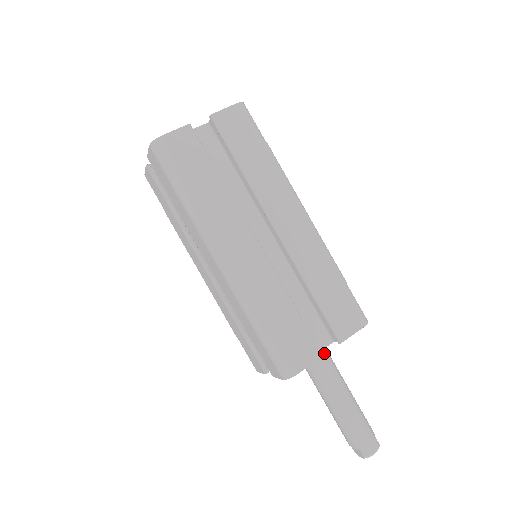
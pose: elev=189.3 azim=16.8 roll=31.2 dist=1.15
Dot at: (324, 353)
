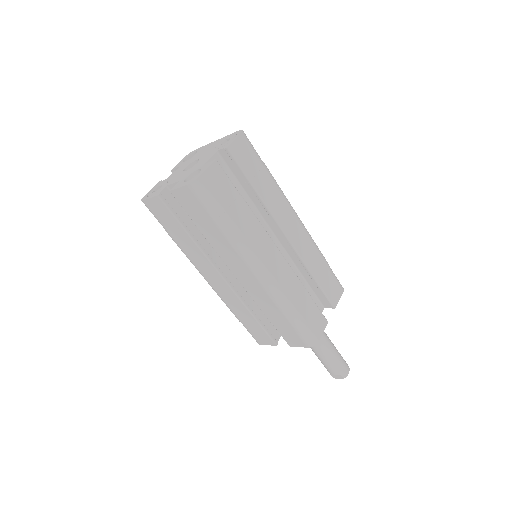
Dot at: occluded
